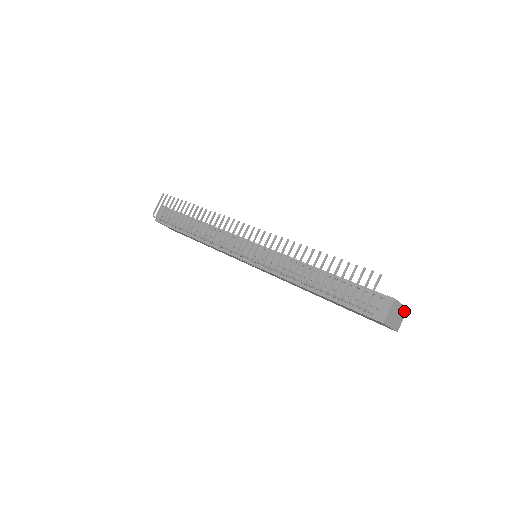
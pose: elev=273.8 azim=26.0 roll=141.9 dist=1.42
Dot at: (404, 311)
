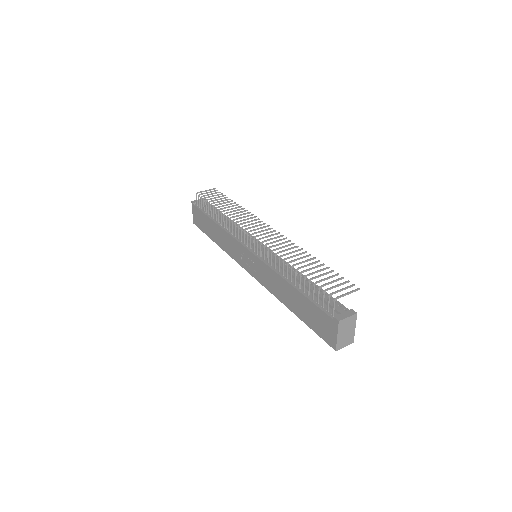
Dot at: (351, 339)
